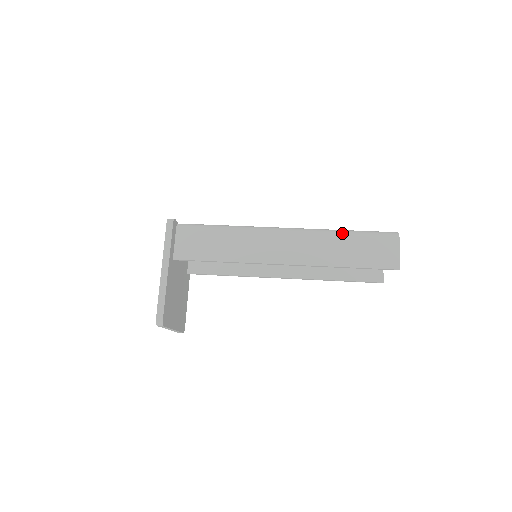
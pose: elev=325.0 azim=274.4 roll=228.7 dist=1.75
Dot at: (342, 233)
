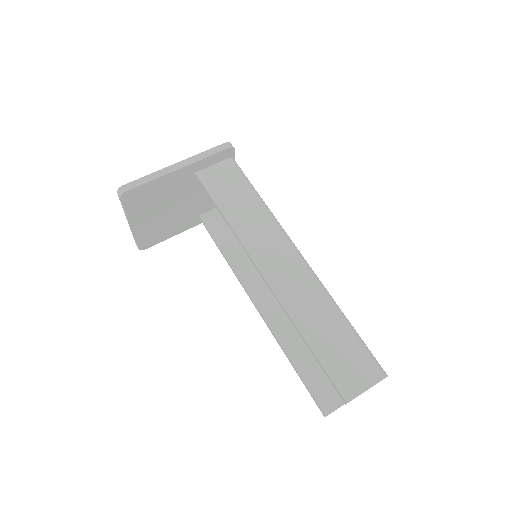
Dot at: (339, 313)
